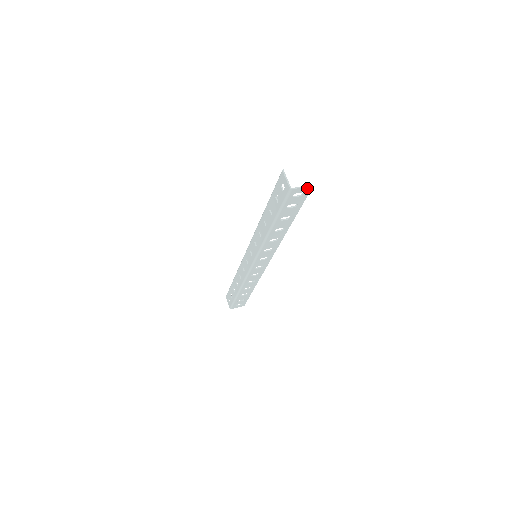
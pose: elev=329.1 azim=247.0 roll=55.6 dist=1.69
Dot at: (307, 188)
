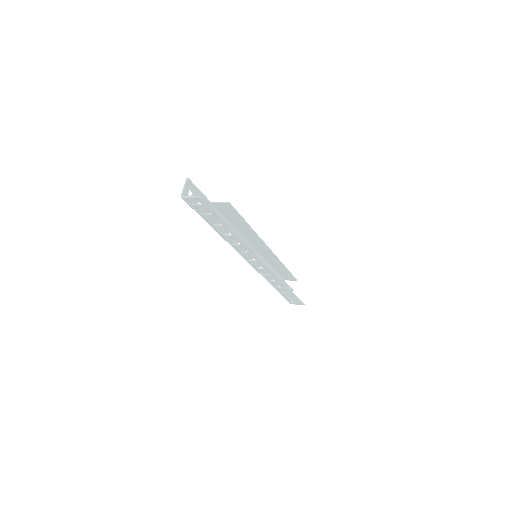
Dot at: (197, 199)
